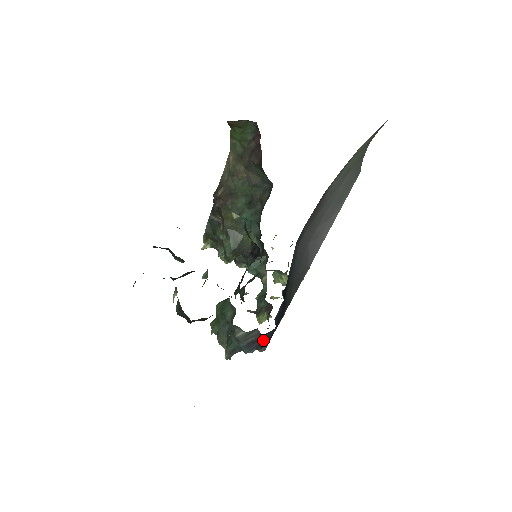
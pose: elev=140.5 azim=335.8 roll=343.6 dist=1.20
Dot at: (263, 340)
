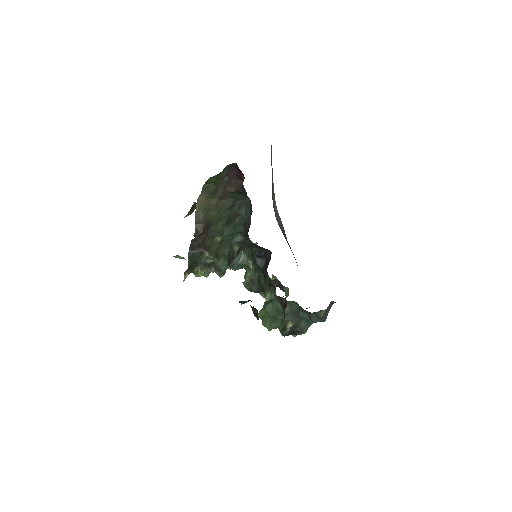
Dot at: occluded
